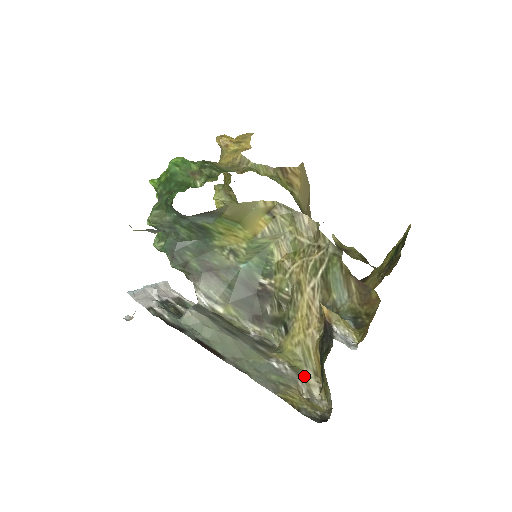
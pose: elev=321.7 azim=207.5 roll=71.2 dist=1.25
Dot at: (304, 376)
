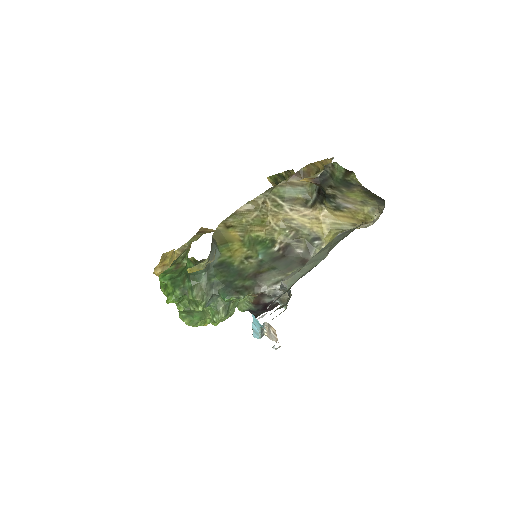
Dot at: occluded
